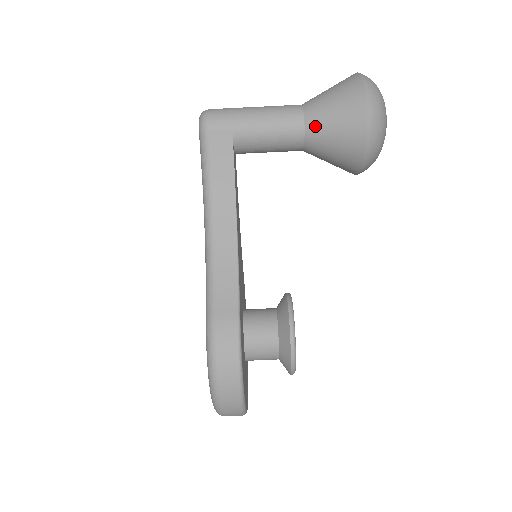
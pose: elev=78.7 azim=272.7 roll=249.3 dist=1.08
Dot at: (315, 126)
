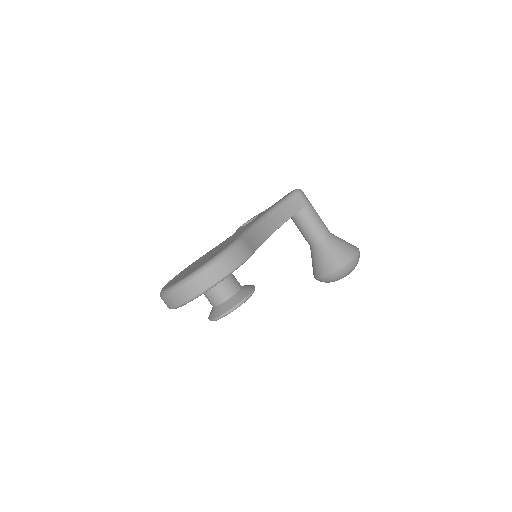
Dot at: (332, 241)
